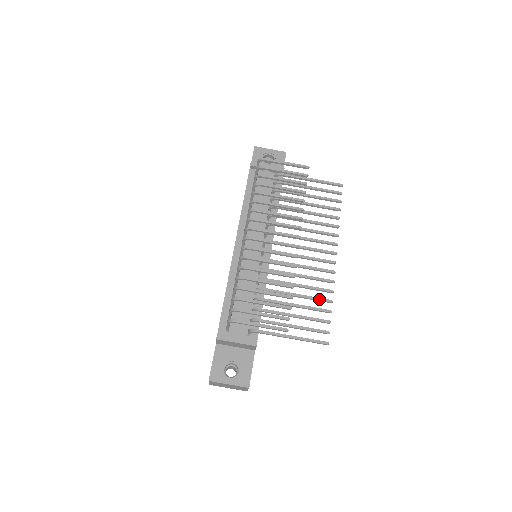
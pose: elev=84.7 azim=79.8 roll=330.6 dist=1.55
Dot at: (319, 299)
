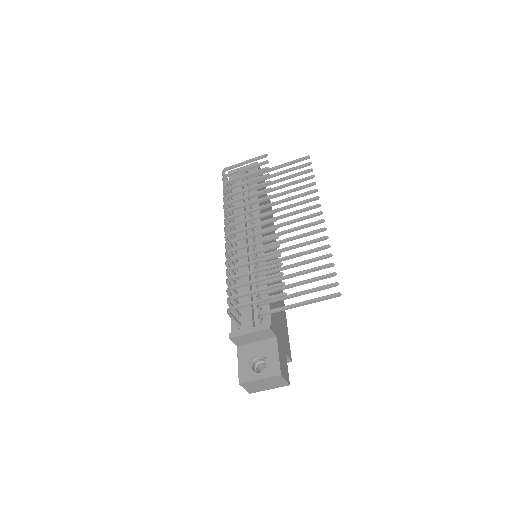
Dot at: (317, 258)
